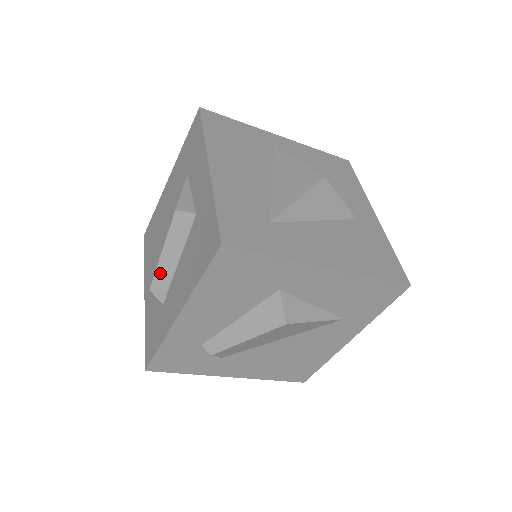
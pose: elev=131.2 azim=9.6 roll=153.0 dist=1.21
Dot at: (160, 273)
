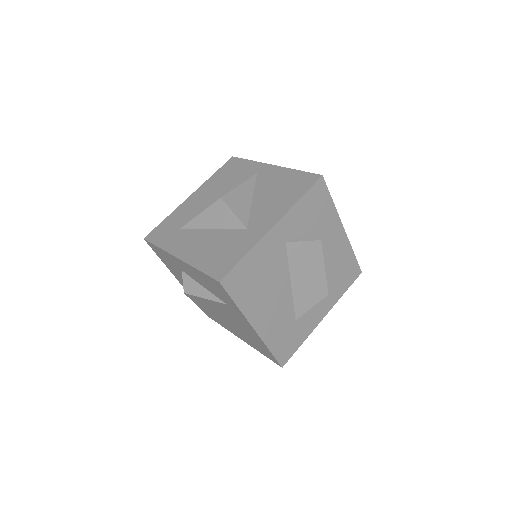
Dot at: occluded
